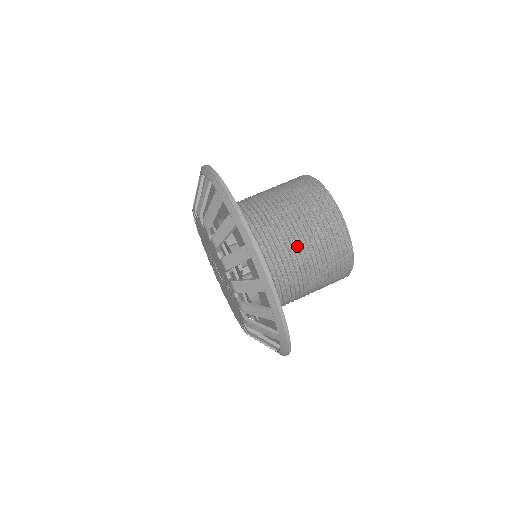
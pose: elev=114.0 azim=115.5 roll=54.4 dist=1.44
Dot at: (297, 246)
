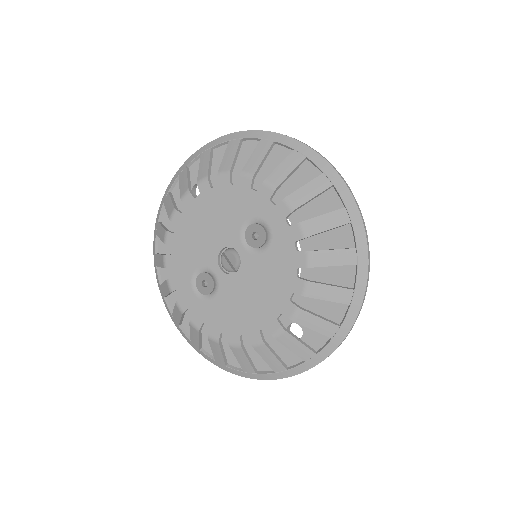
Dot at: occluded
